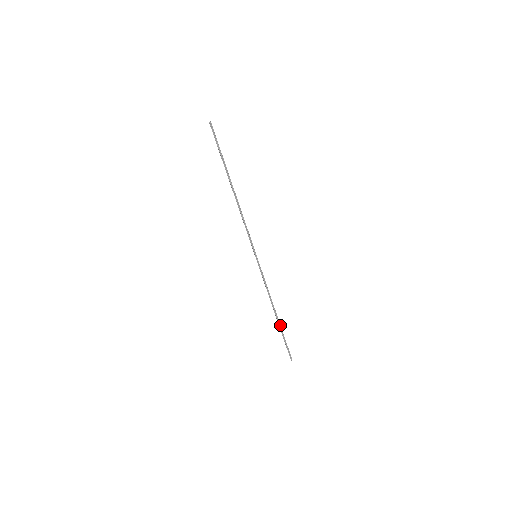
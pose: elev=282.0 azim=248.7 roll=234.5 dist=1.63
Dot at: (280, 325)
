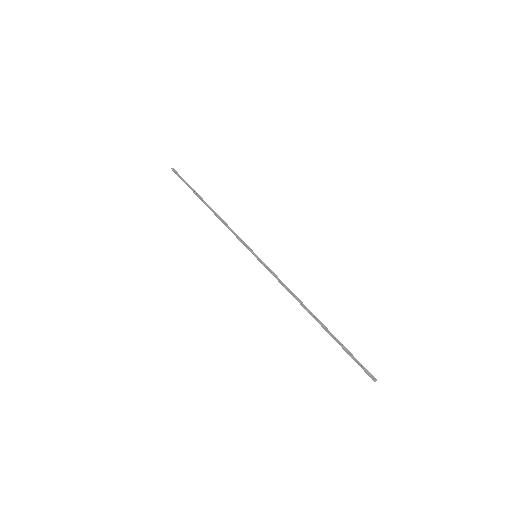
Dot at: (327, 329)
